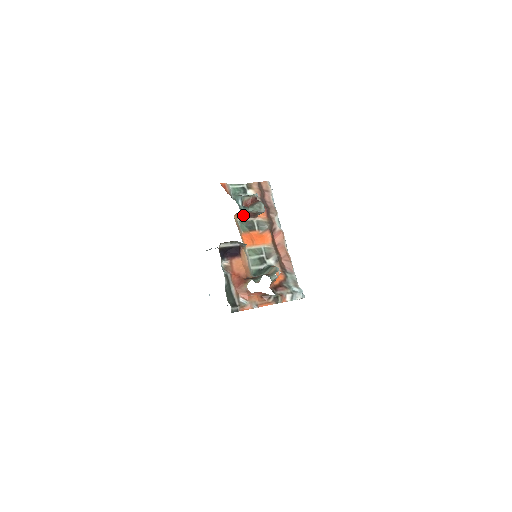
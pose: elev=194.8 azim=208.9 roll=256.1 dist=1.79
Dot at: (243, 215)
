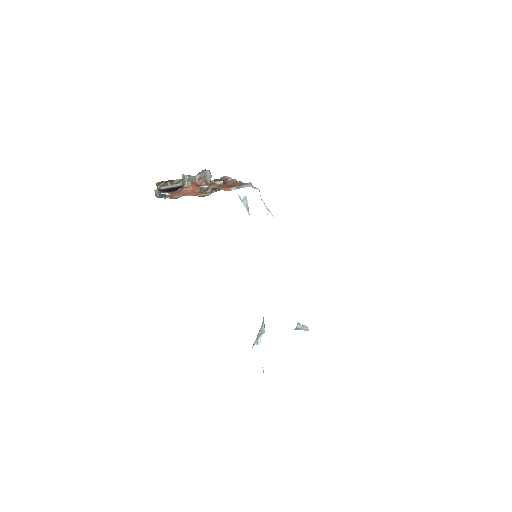
Dot at: (193, 184)
